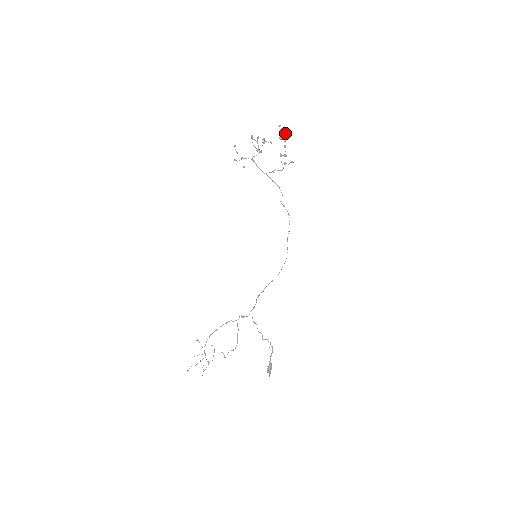
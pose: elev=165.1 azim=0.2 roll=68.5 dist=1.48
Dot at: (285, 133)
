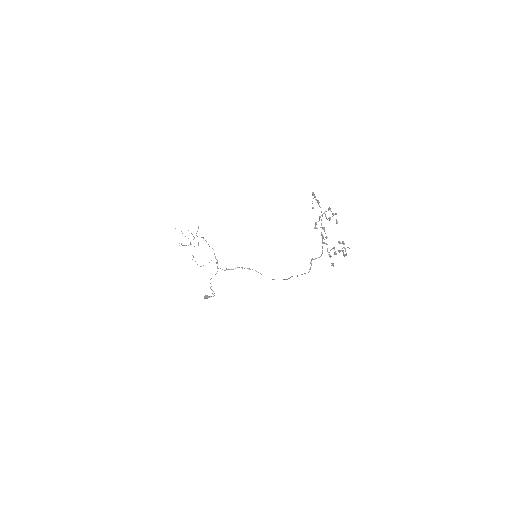
Dot at: occluded
